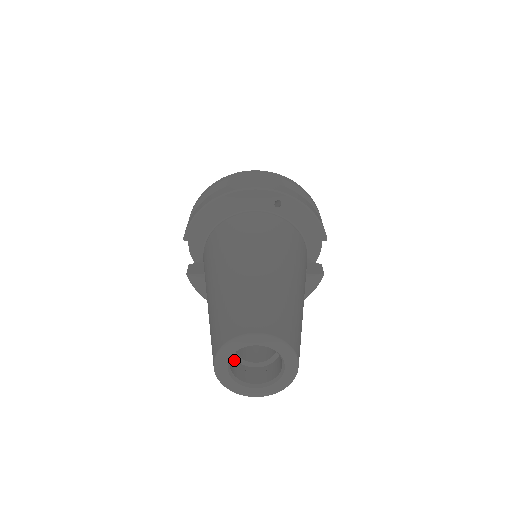
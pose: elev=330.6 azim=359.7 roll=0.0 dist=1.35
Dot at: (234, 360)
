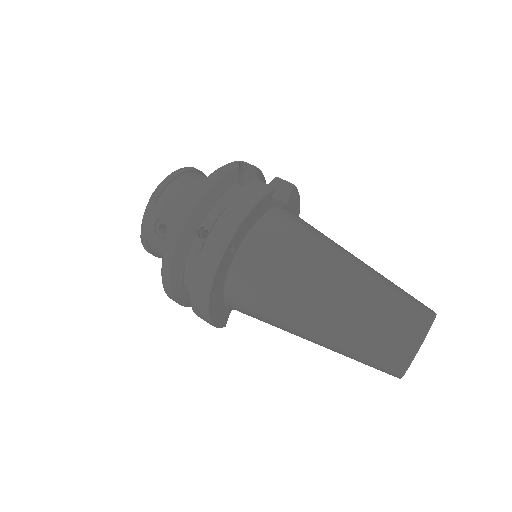
Dot at: occluded
